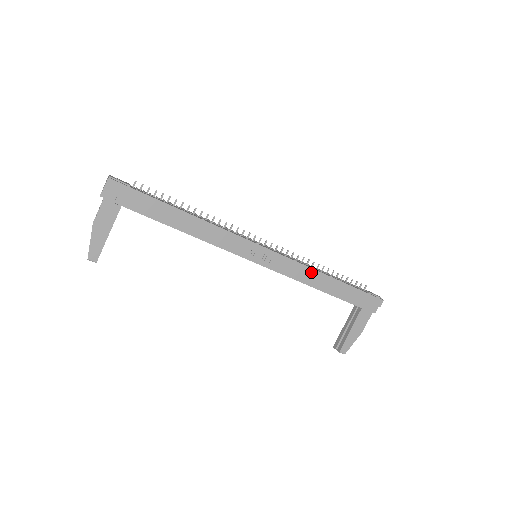
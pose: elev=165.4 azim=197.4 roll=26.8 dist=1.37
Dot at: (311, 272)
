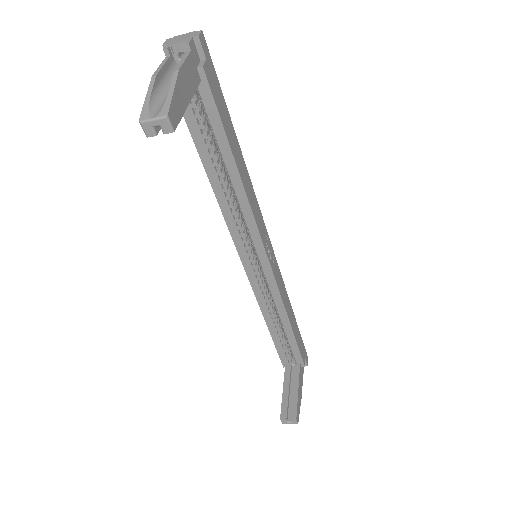
Dot at: (287, 297)
